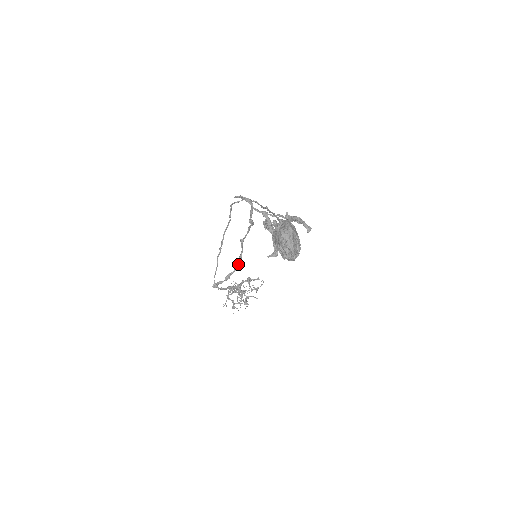
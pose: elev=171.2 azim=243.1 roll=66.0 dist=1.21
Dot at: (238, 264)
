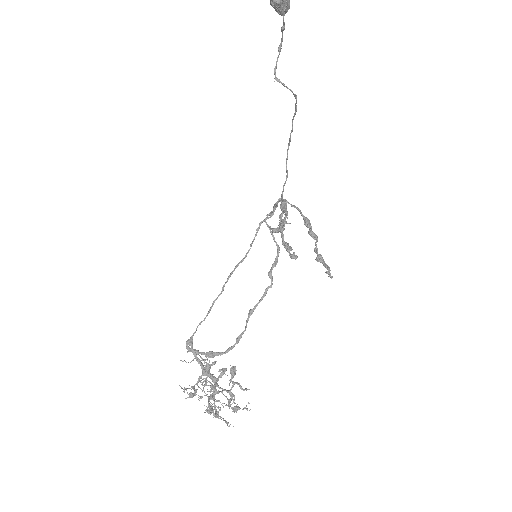
Dot at: (232, 348)
